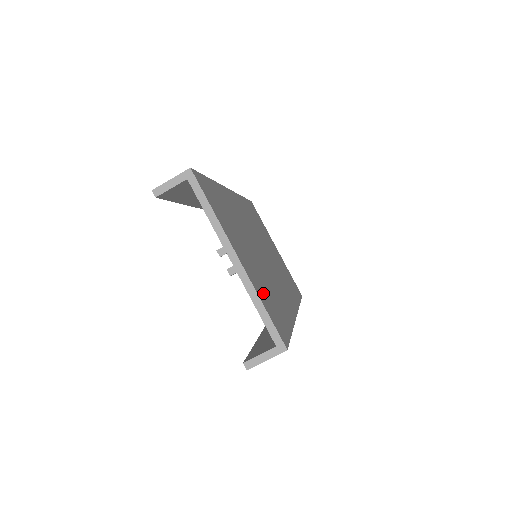
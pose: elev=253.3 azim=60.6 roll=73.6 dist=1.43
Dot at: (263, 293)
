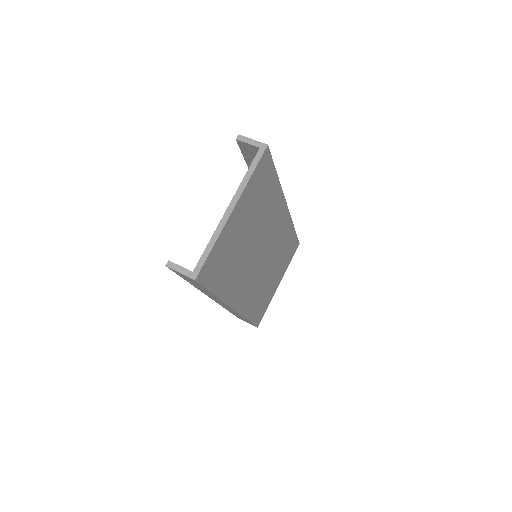
Dot at: (224, 247)
